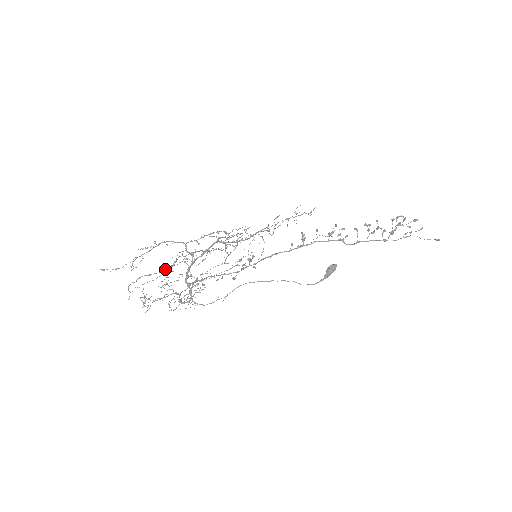
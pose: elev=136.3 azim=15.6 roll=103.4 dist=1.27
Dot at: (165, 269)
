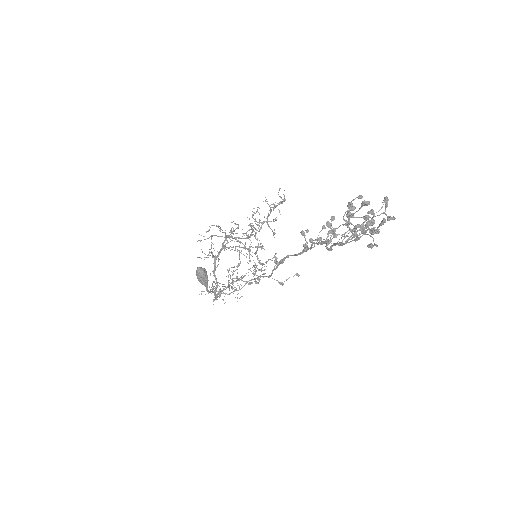
Dot at: (239, 263)
